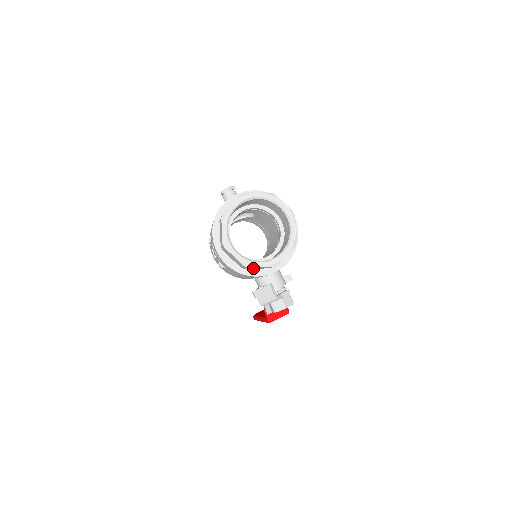
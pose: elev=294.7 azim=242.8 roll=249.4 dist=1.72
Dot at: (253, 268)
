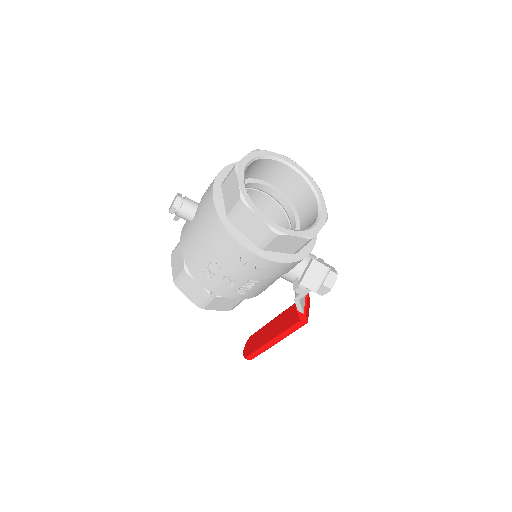
Dot at: occluded
